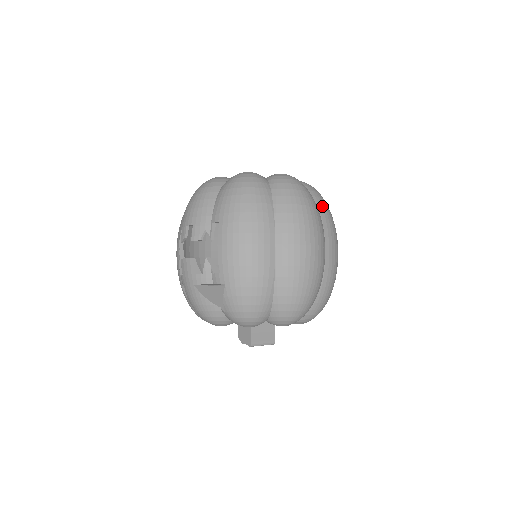
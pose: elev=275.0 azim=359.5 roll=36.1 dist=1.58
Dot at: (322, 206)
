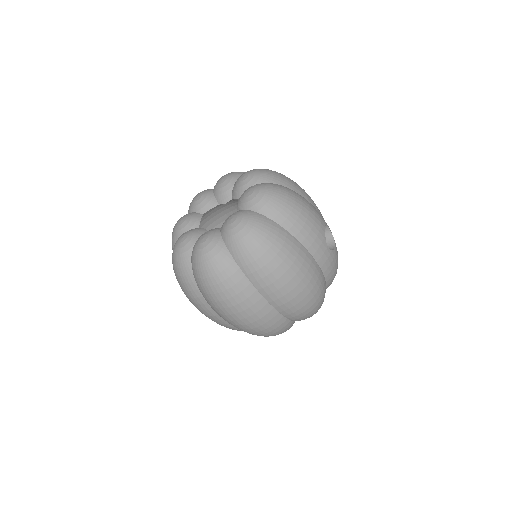
Dot at: (249, 267)
